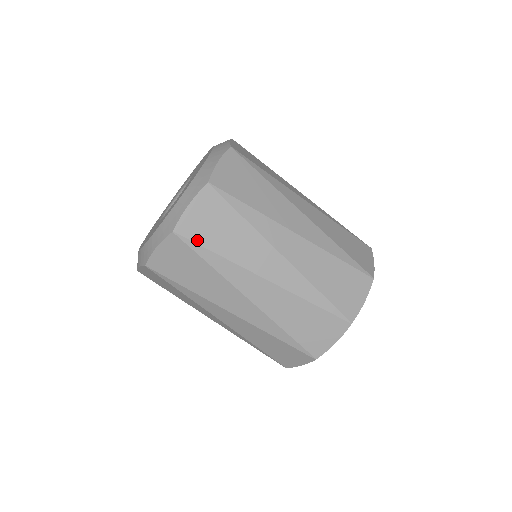
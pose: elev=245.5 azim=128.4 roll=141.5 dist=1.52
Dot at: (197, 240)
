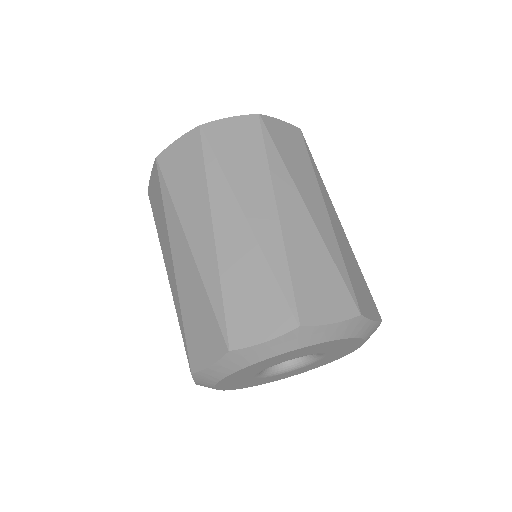
Dot at: (213, 143)
